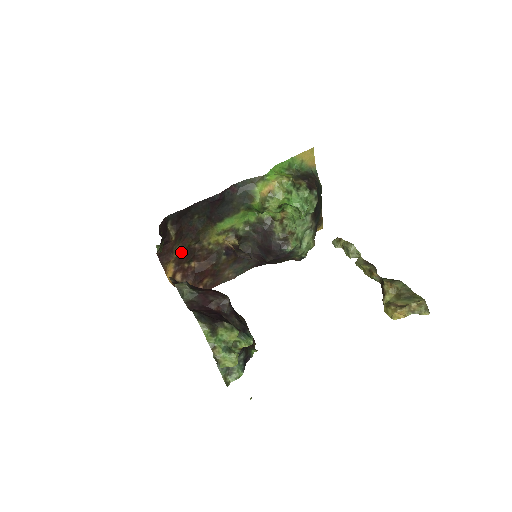
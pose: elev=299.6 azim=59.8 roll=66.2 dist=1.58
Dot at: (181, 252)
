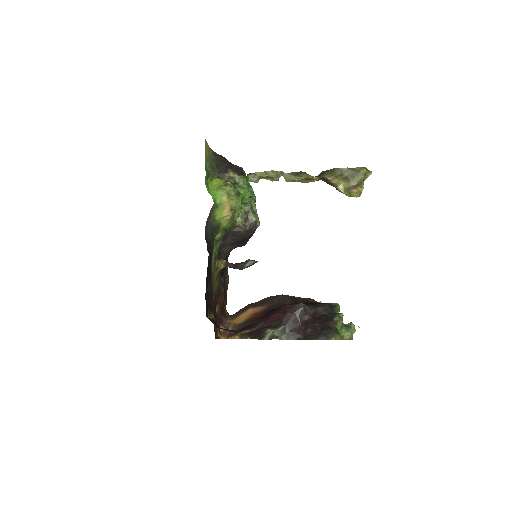
Dot at: (214, 316)
